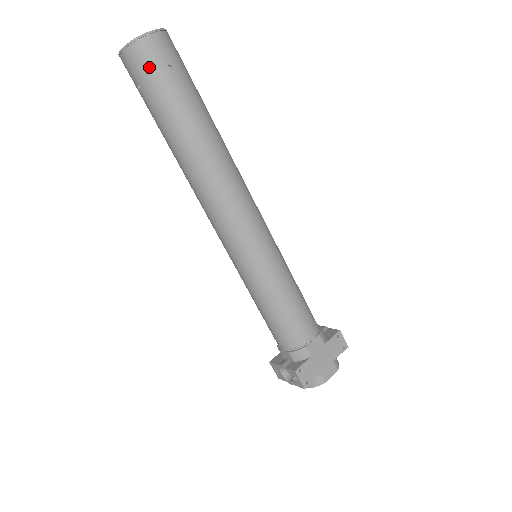
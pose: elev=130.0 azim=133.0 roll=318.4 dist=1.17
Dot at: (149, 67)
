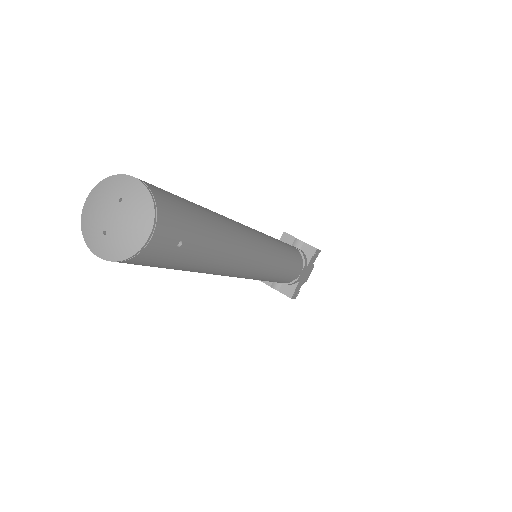
Dot at: (155, 261)
